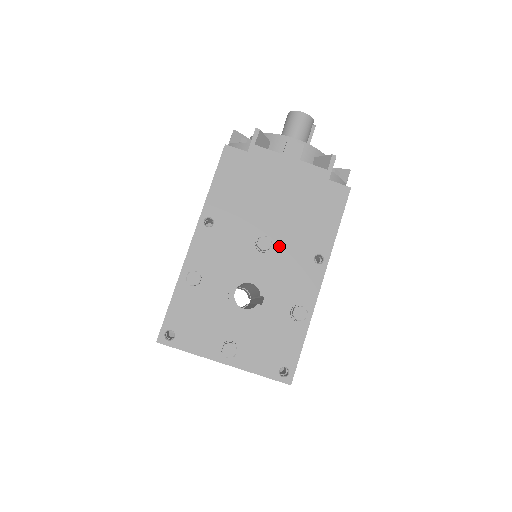
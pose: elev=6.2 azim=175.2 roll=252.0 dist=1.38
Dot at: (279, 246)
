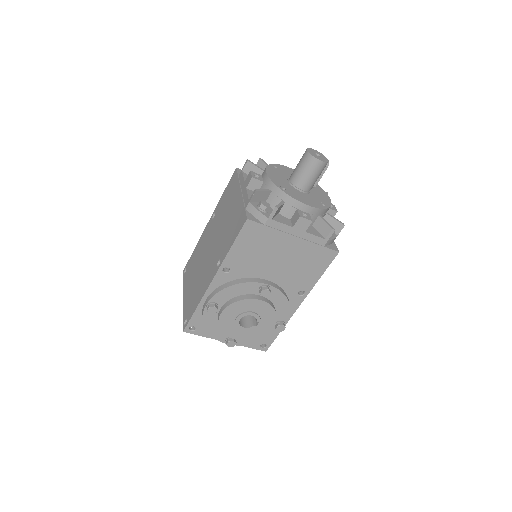
Dot at: (275, 290)
